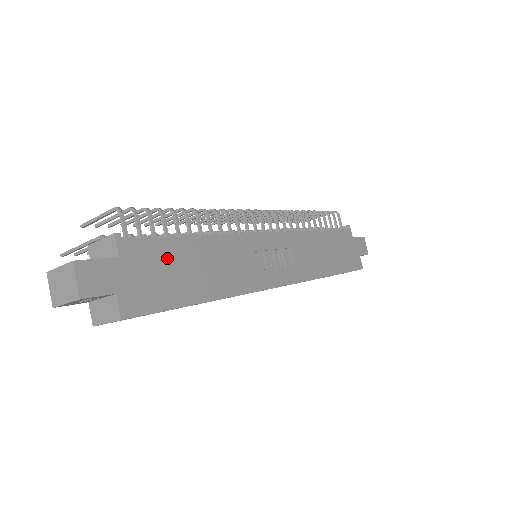
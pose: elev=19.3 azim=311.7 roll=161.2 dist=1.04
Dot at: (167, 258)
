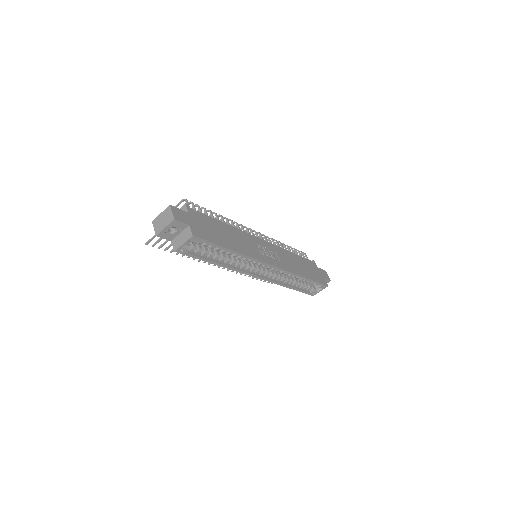
Dot at: (210, 224)
